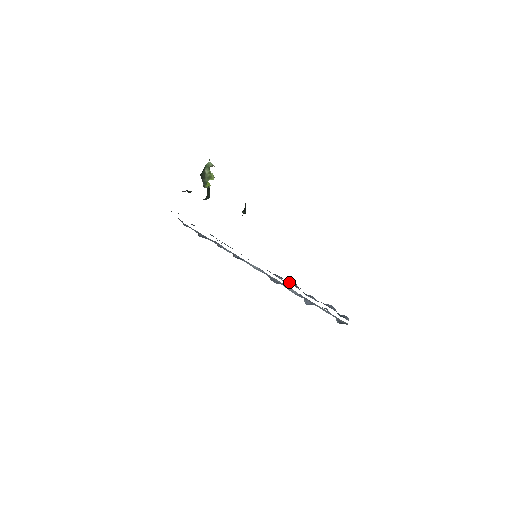
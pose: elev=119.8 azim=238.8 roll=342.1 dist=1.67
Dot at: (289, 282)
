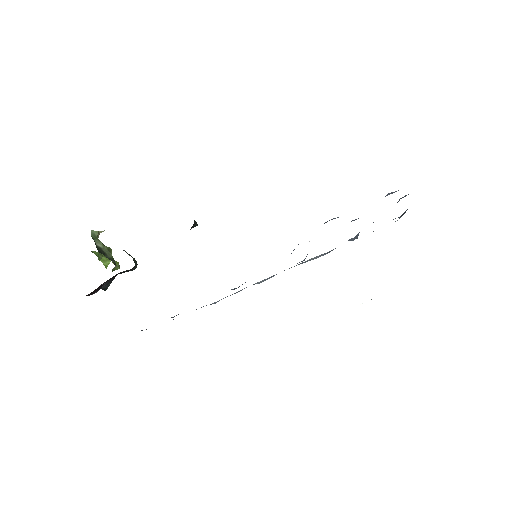
Dot at: occluded
